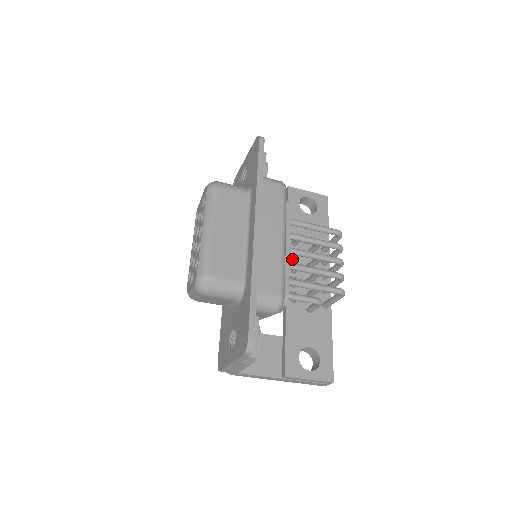
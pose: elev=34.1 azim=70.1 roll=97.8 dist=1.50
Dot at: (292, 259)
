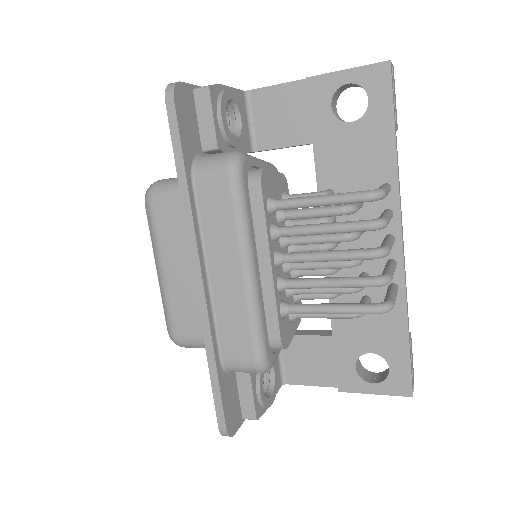
Dot at: occluded
